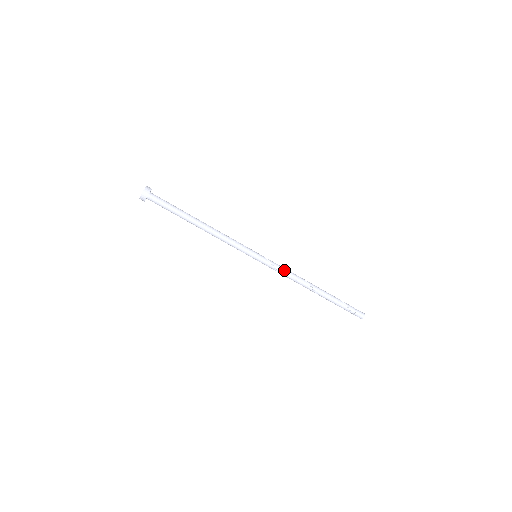
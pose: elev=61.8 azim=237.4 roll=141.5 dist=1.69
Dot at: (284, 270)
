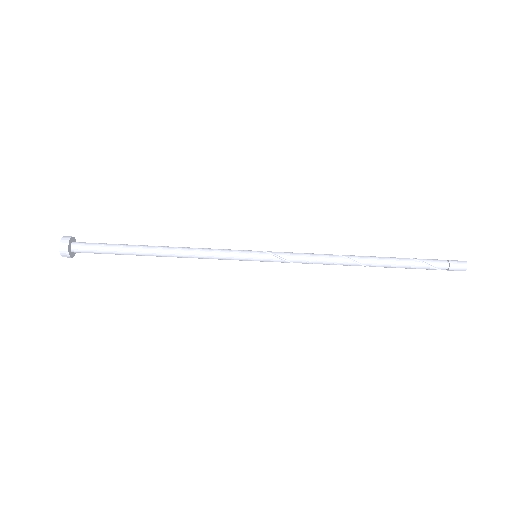
Dot at: (306, 259)
